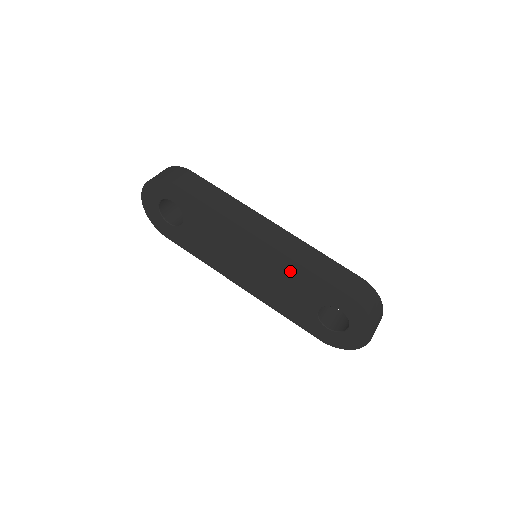
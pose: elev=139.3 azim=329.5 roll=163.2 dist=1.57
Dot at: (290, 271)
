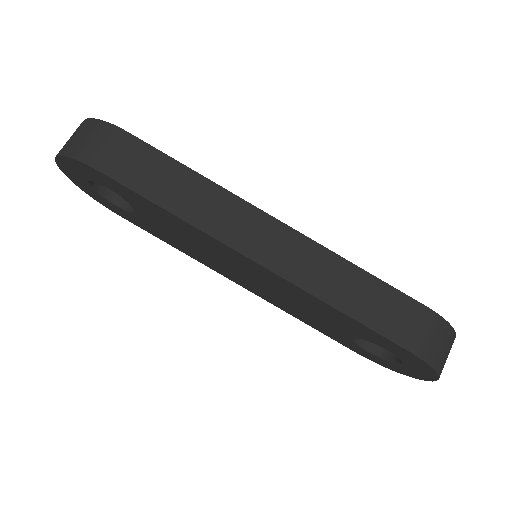
Dot at: (310, 301)
